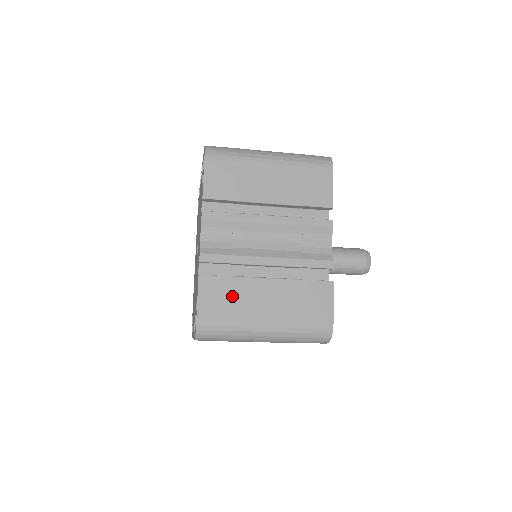
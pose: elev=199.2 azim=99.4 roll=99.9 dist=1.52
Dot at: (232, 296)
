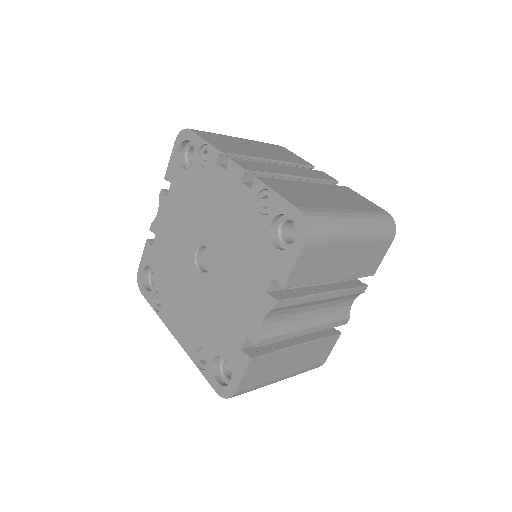
Dot at: (270, 367)
